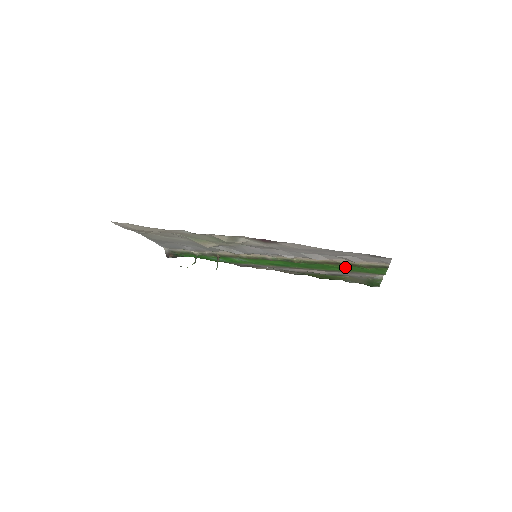
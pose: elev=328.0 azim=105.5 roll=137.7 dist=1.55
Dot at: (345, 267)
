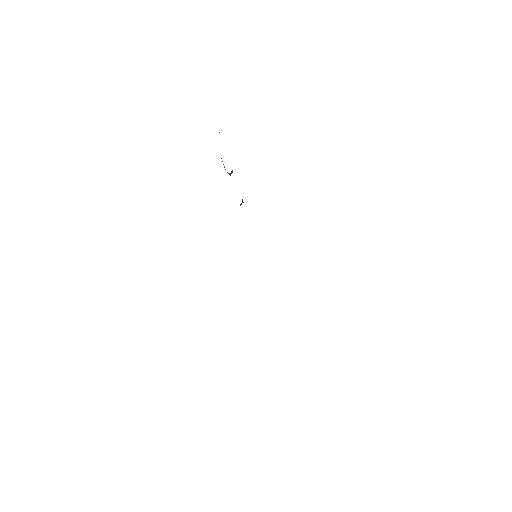
Dot at: occluded
